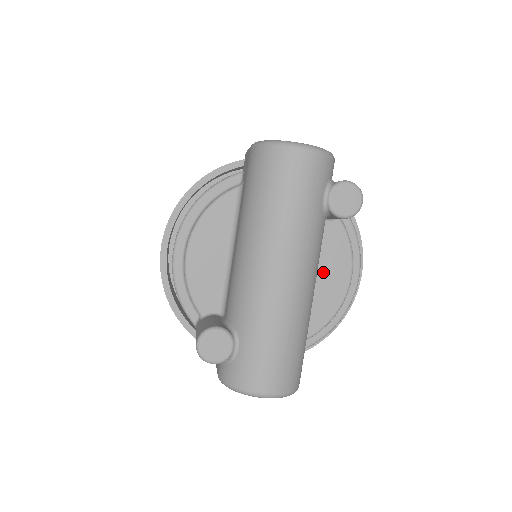
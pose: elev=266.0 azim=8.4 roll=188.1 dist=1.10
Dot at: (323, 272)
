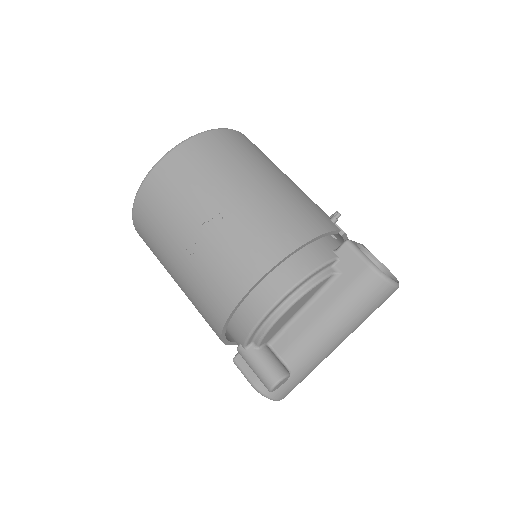
Dot at: occluded
